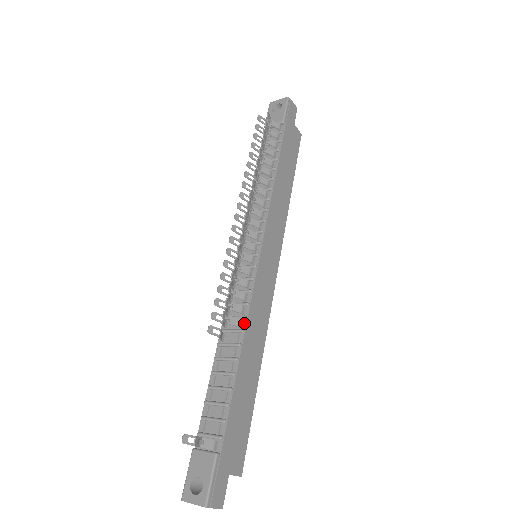
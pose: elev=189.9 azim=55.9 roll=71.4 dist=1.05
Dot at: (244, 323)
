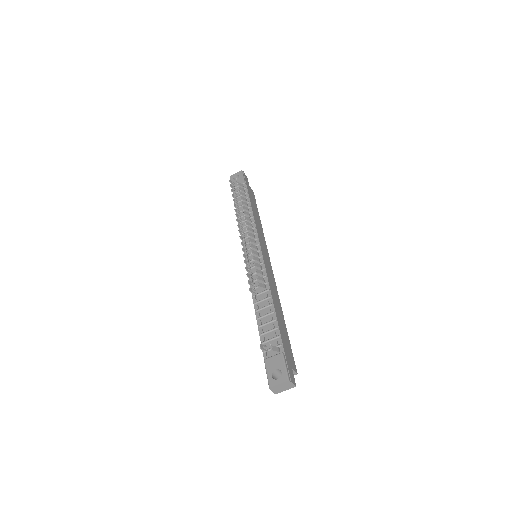
Dot at: (268, 286)
